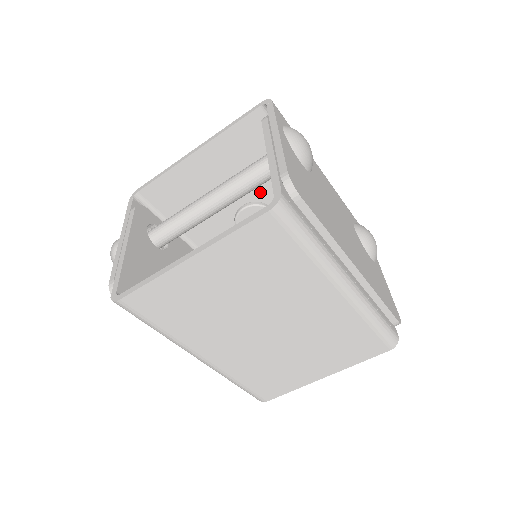
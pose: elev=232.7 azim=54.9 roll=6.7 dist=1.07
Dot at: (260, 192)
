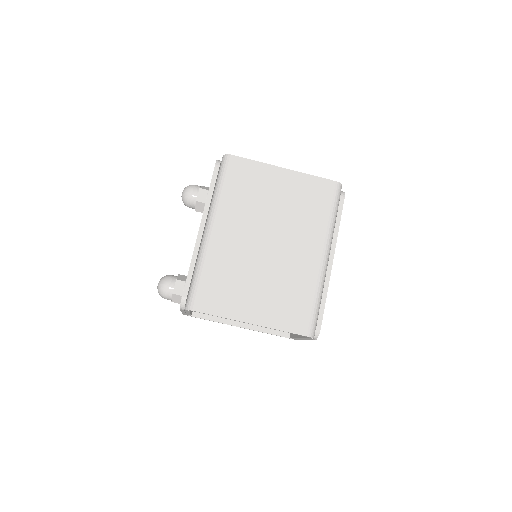
Dot at: occluded
